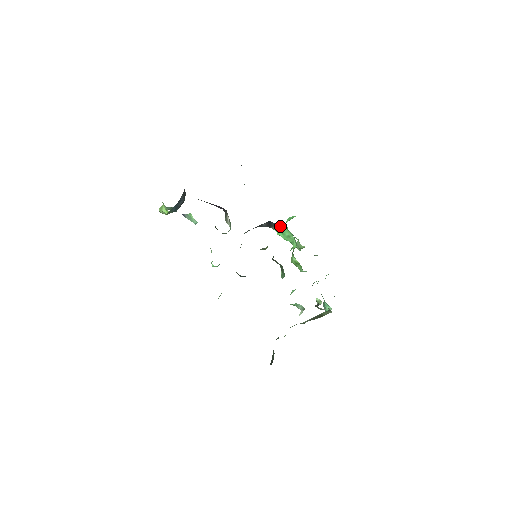
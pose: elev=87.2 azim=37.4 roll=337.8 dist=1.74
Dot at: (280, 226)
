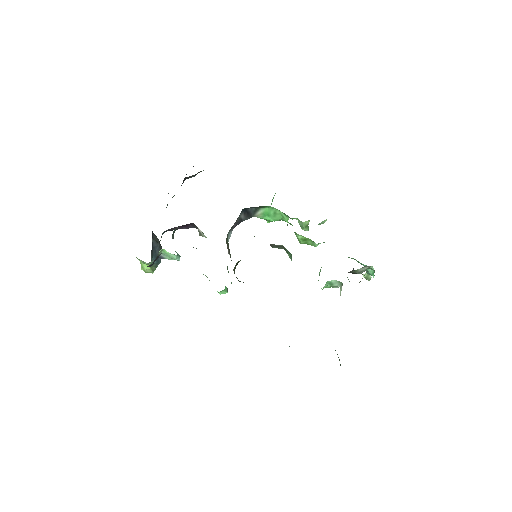
Dot at: (259, 208)
